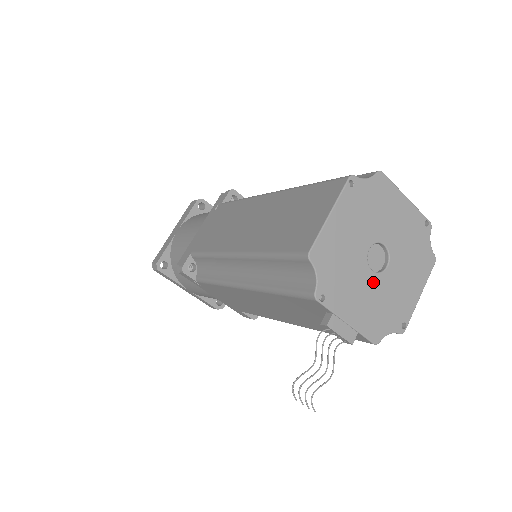
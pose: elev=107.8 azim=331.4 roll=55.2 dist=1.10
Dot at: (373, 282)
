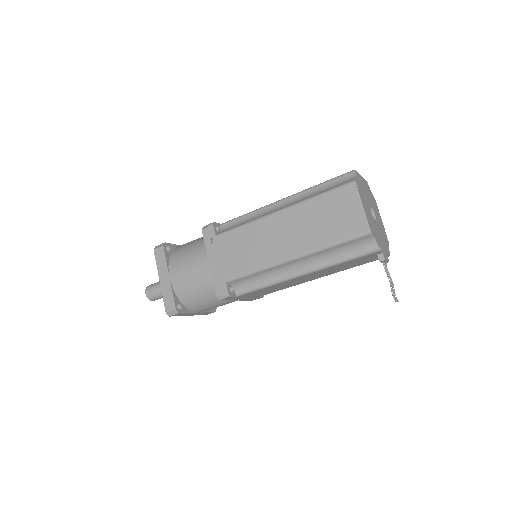
Dot at: (378, 227)
